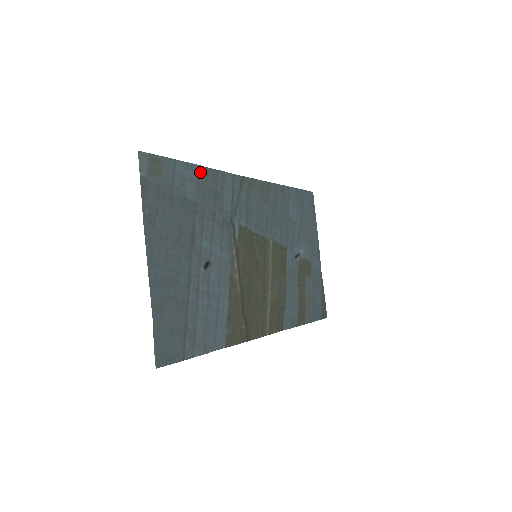
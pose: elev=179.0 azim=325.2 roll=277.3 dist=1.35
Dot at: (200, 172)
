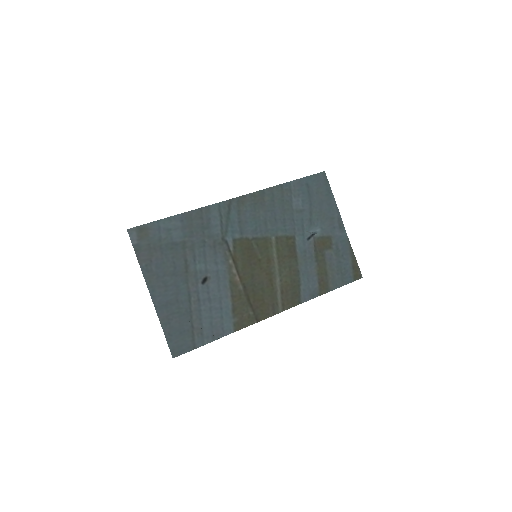
Dot at: (183, 218)
